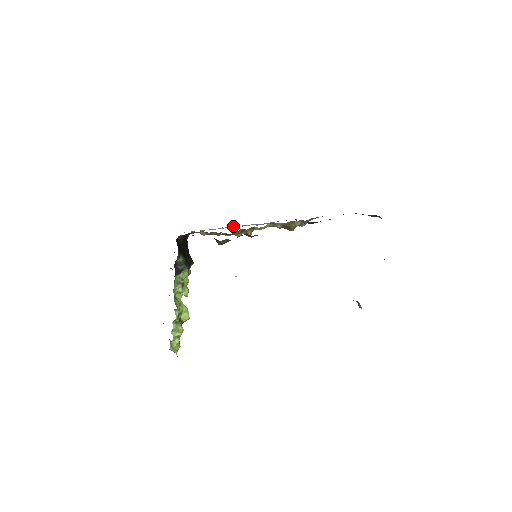
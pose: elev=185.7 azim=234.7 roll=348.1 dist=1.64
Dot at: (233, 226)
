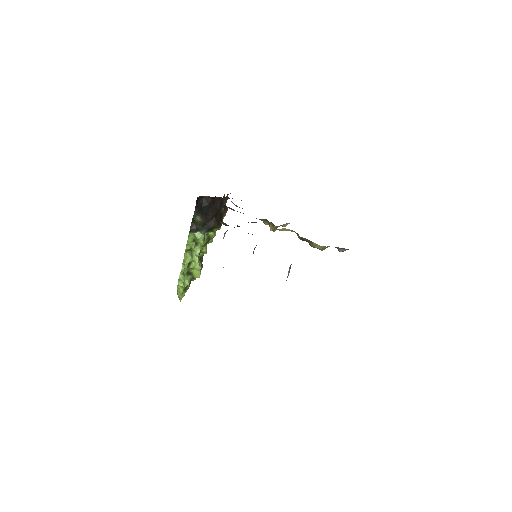
Dot at: occluded
